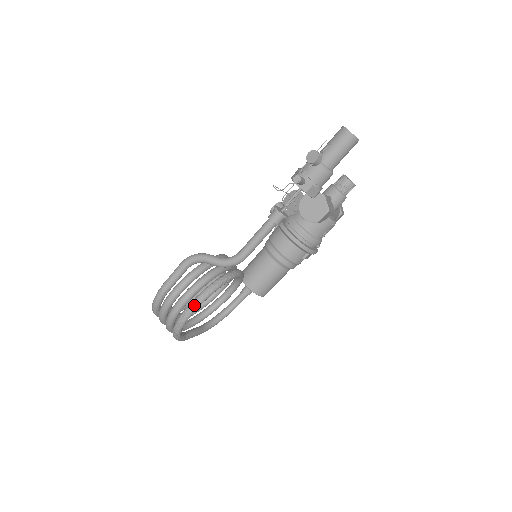
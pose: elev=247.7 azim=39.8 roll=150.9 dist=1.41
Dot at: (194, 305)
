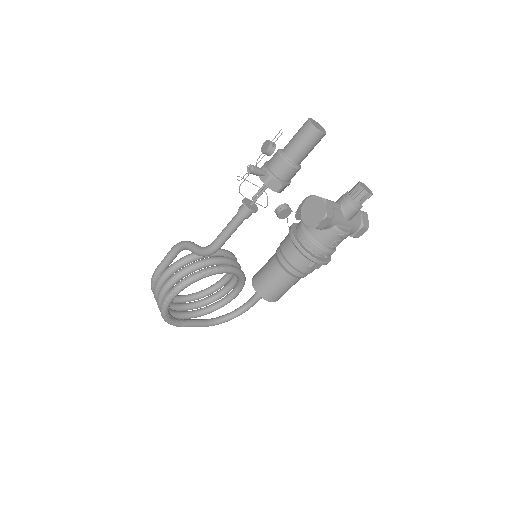
Dot at: (174, 289)
